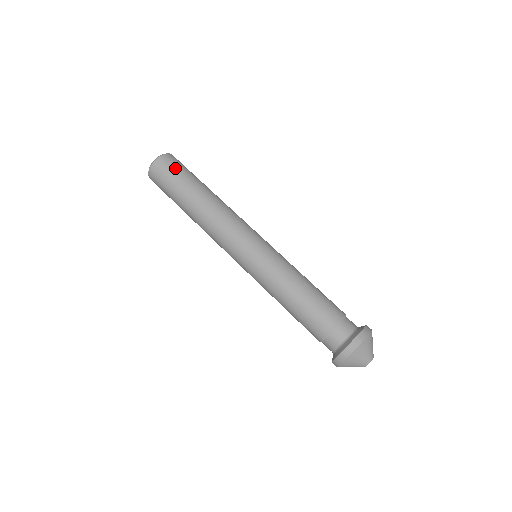
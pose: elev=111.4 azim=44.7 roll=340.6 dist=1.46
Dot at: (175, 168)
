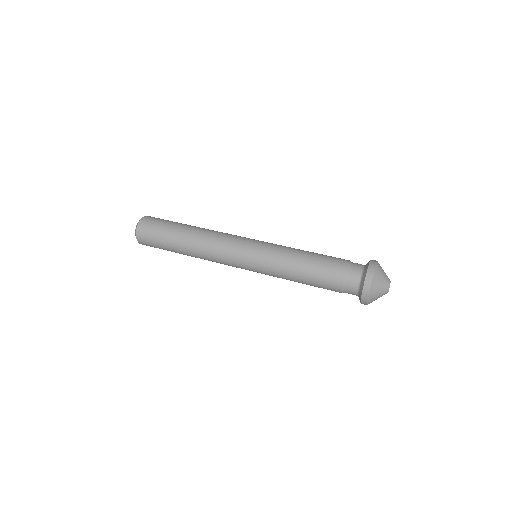
Dot at: (154, 227)
